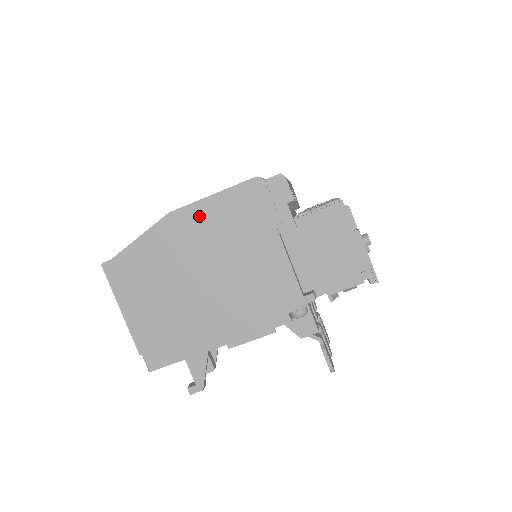
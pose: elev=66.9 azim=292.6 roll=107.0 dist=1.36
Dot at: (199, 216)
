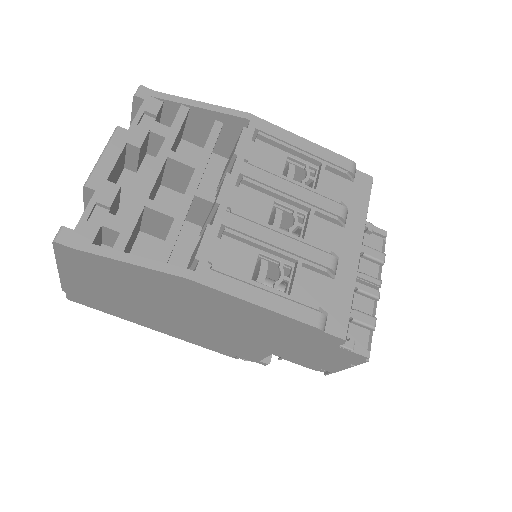
Dot at: (221, 300)
